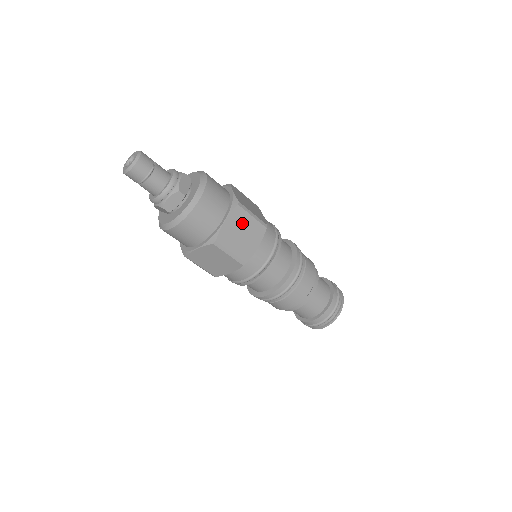
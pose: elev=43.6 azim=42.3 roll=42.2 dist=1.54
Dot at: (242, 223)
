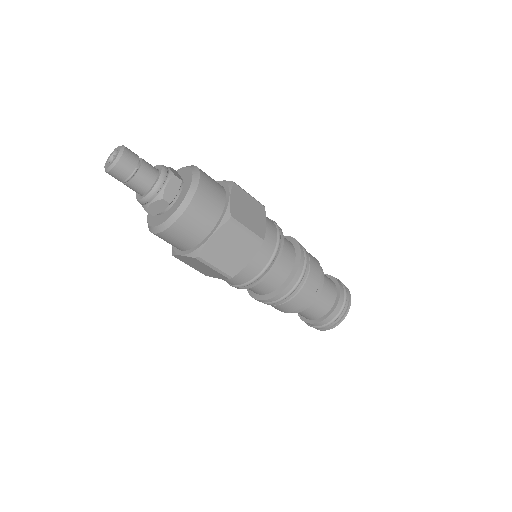
Dot at: (232, 239)
